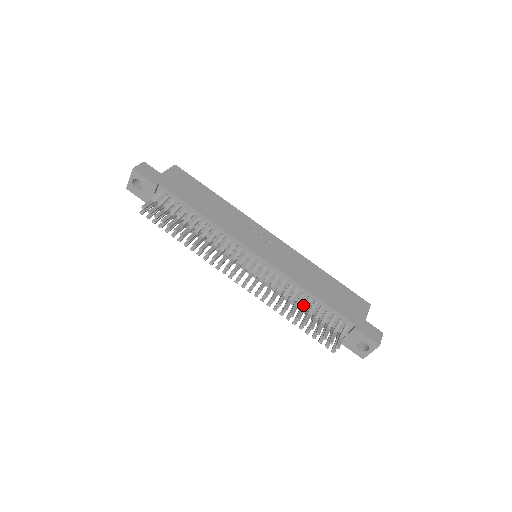
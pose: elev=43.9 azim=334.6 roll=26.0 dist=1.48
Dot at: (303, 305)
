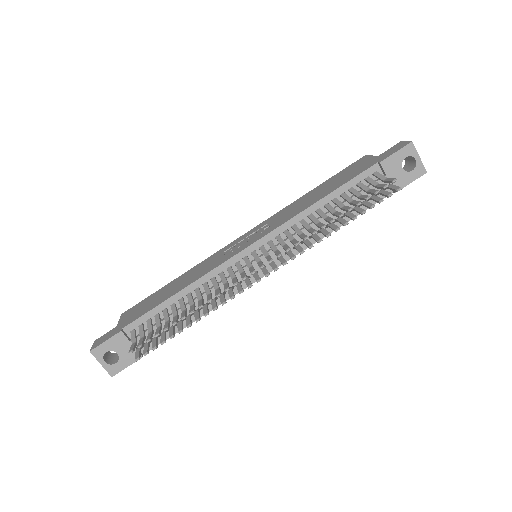
Dot at: (330, 212)
